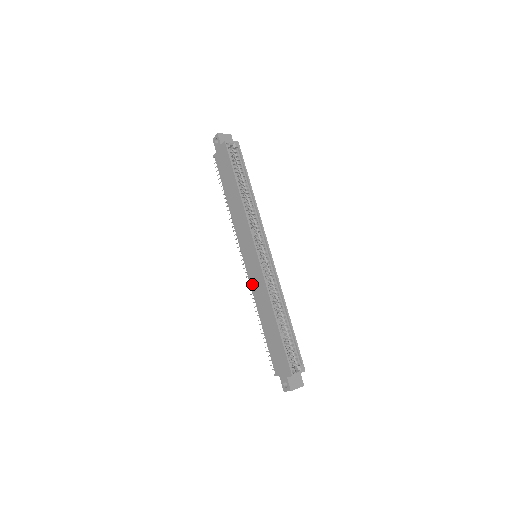
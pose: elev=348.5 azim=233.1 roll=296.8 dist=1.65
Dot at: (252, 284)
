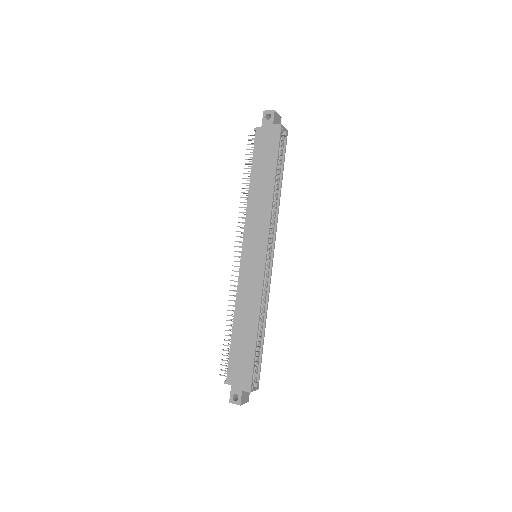
Dot at: (241, 283)
